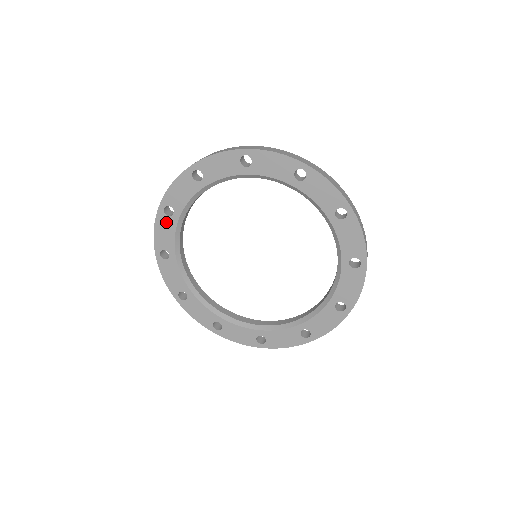
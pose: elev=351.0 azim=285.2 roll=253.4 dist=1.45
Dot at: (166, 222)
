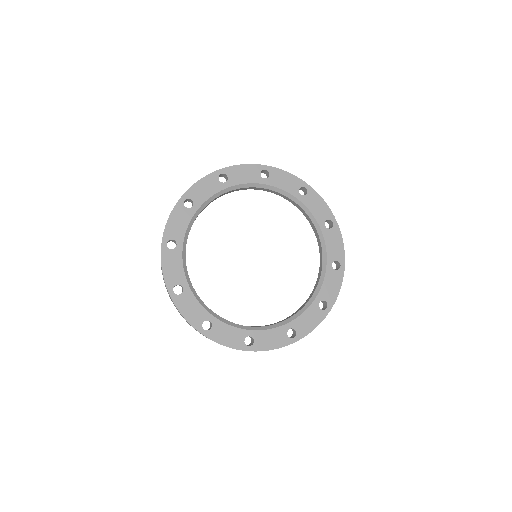
Dot at: (183, 213)
